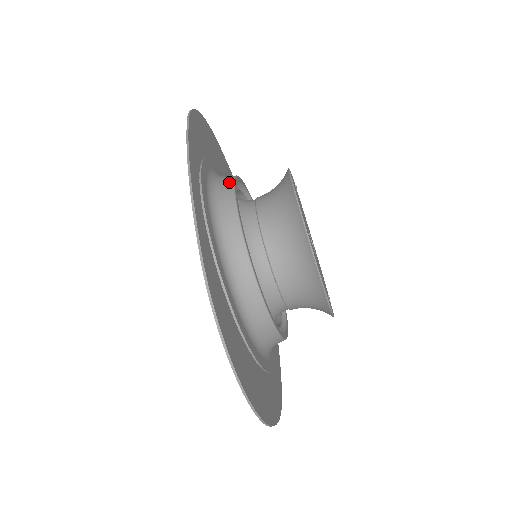
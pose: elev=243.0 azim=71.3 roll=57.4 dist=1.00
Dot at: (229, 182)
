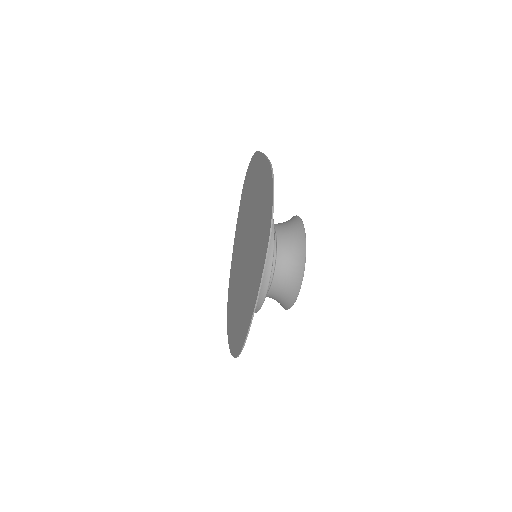
Dot at: (269, 267)
